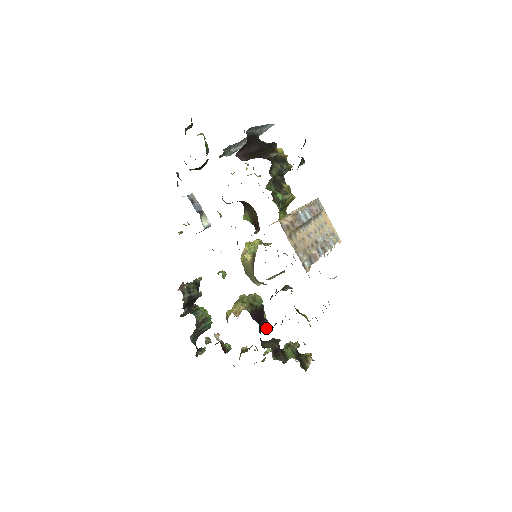
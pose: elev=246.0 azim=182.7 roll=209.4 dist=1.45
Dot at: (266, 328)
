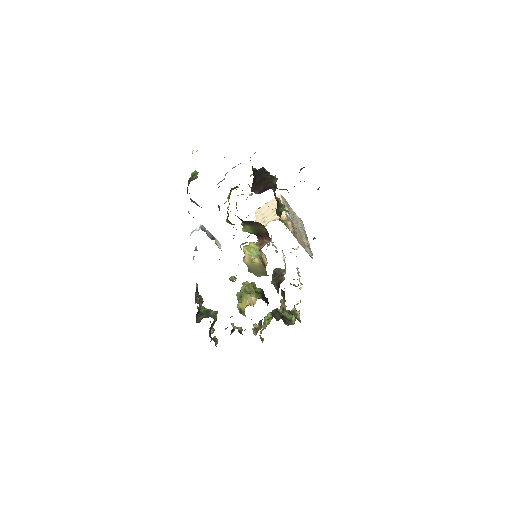
Dot at: occluded
